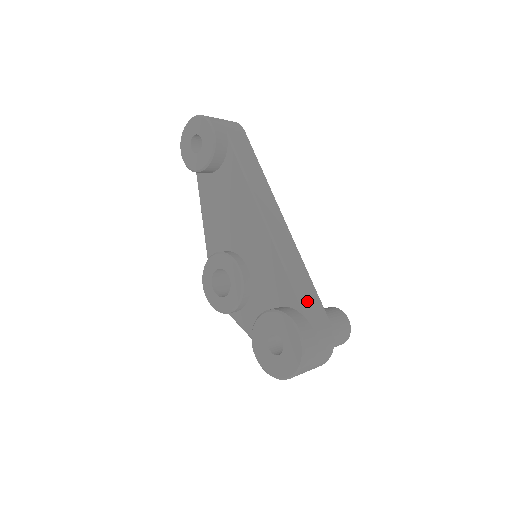
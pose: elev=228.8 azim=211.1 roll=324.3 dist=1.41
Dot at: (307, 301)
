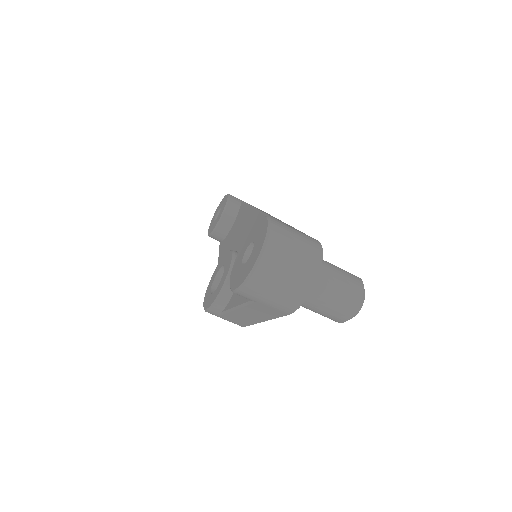
Dot at: occluded
